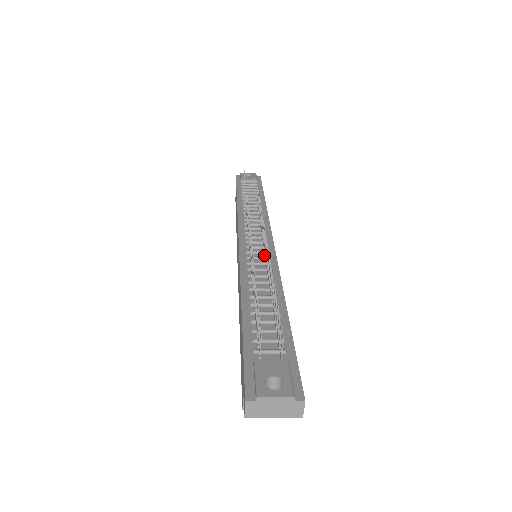
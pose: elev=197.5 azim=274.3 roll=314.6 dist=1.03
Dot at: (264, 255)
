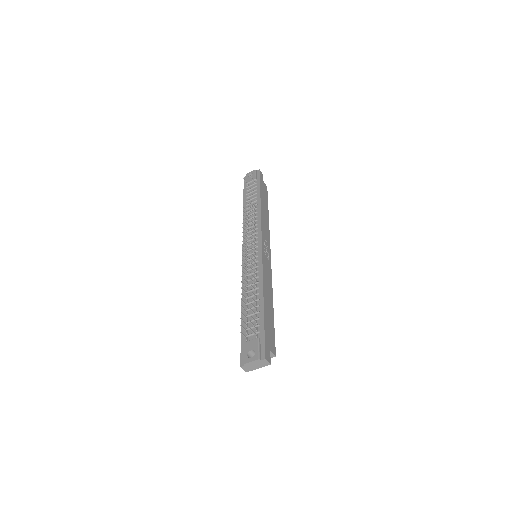
Dot at: (255, 259)
